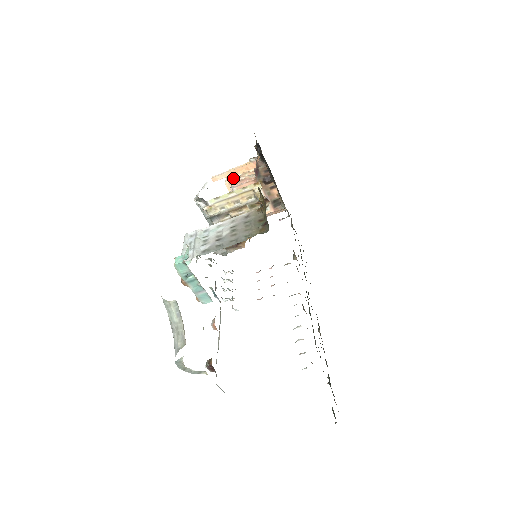
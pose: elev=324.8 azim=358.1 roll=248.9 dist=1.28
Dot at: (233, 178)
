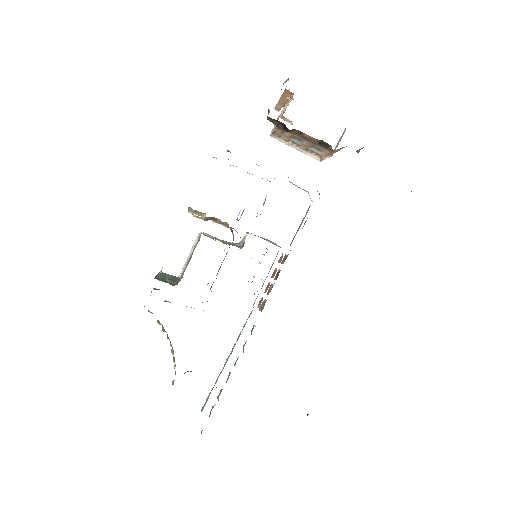
Dot at: occluded
